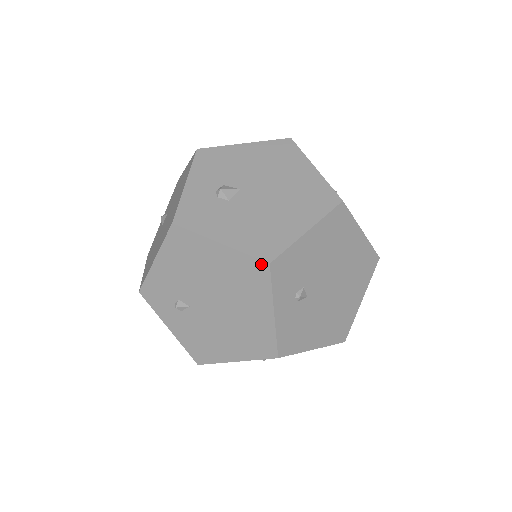
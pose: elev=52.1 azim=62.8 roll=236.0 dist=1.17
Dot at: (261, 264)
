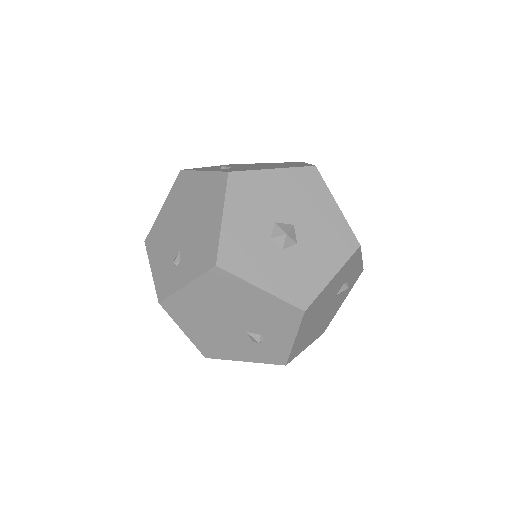
Dot at: (179, 177)
